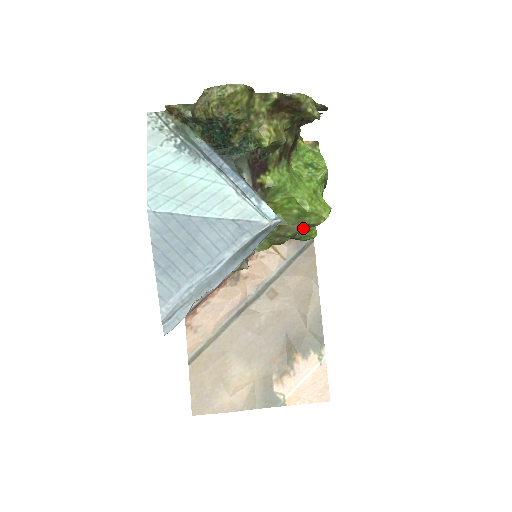
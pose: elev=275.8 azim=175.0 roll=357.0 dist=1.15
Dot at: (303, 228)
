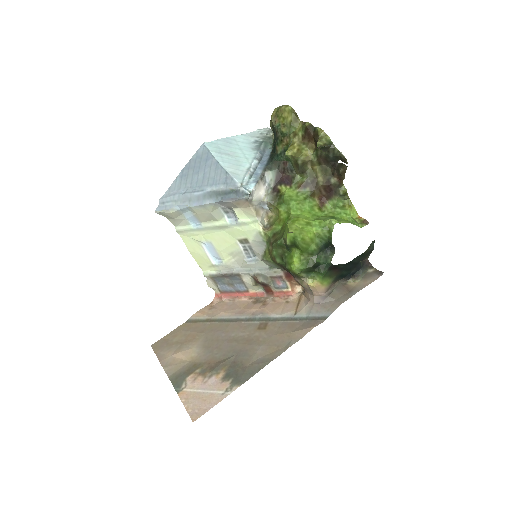
Dot at: (280, 240)
